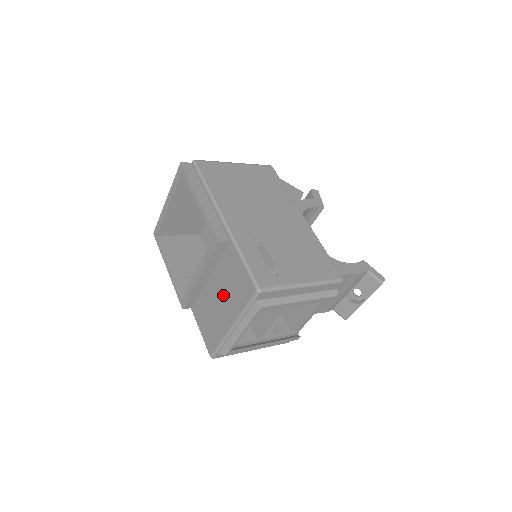
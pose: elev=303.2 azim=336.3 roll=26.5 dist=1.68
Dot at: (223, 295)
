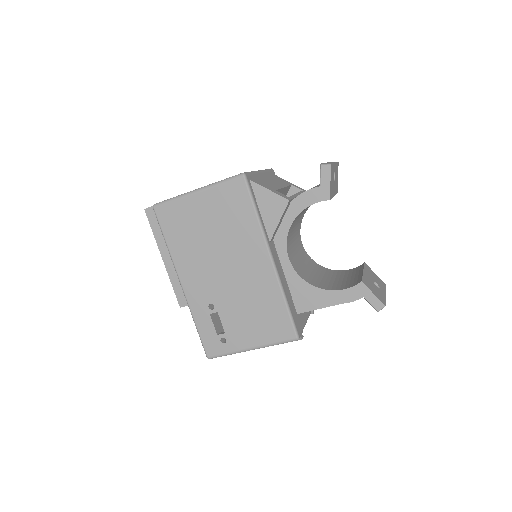
Dot at: occluded
